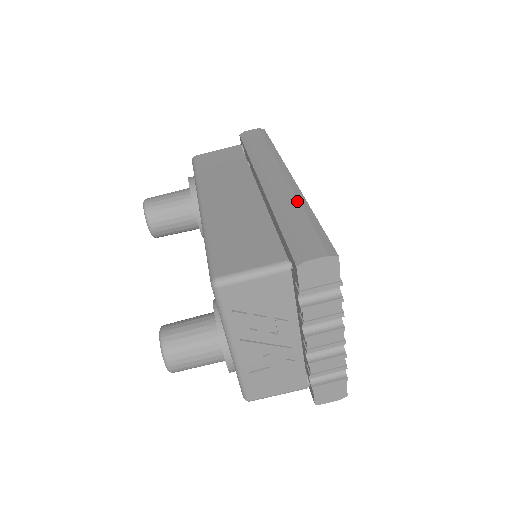
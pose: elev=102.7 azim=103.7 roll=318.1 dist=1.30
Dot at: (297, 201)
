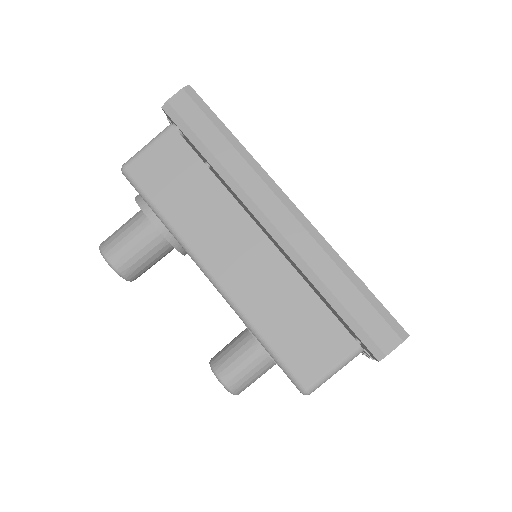
Dot at: (330, 260)
